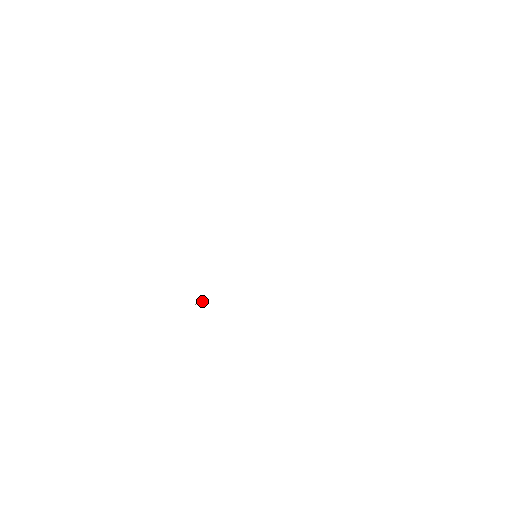
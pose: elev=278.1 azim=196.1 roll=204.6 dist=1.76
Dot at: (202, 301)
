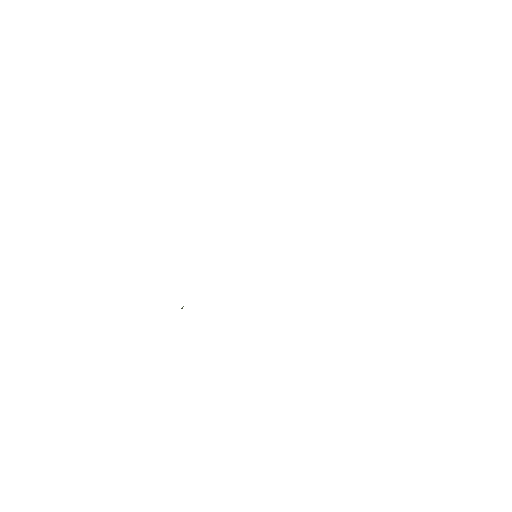
Dot at: occluded
